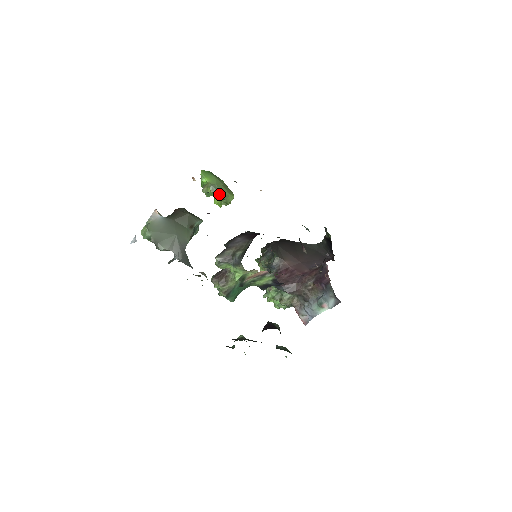
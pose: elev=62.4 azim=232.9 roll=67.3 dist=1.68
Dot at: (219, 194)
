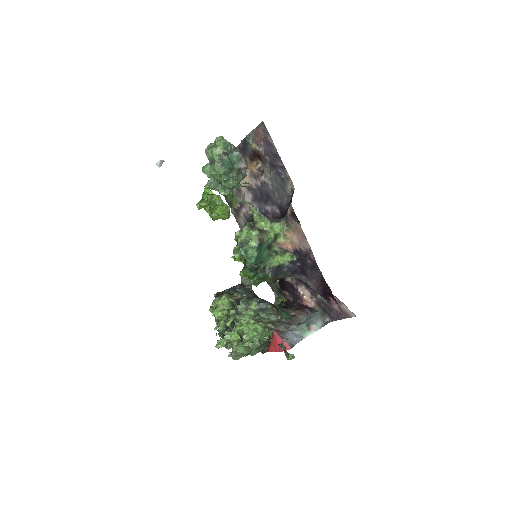
Dot at: occluded
